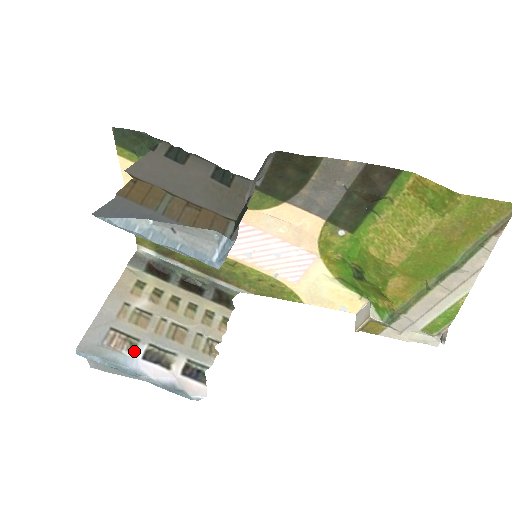
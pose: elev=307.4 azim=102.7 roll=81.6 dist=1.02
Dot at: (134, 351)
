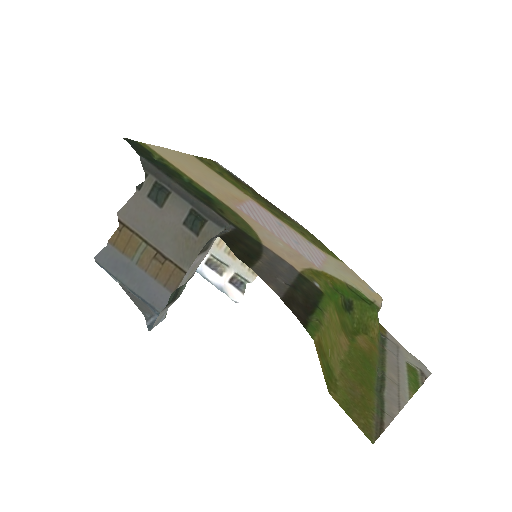
Dot at: occluded
